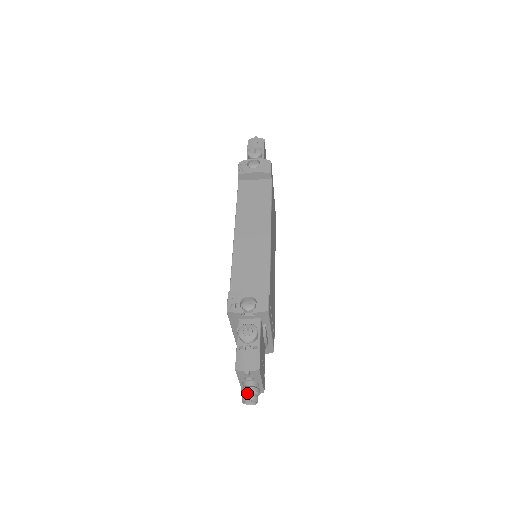
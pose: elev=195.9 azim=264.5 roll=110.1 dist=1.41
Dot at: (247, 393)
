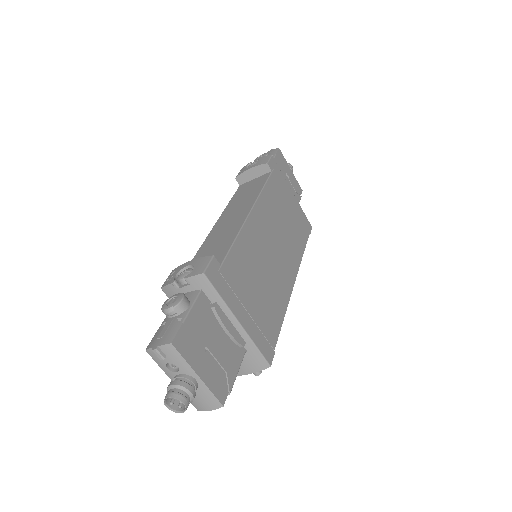
Dot at: (170, 389)
